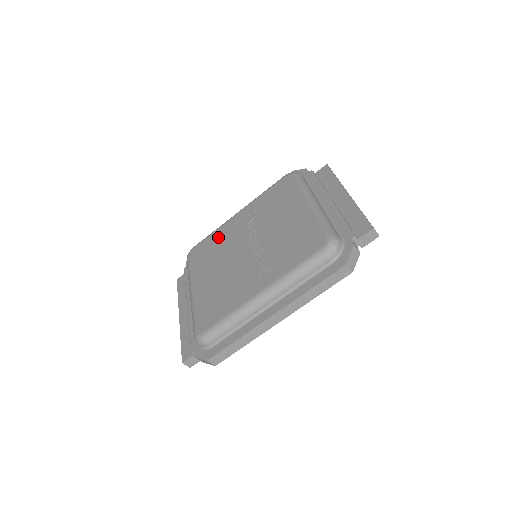
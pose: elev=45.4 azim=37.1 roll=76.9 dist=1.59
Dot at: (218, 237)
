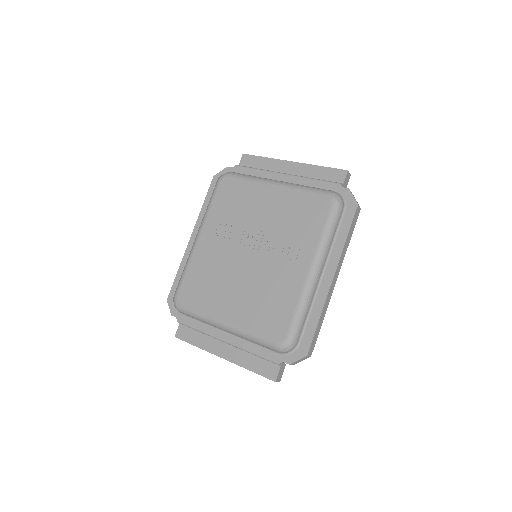
Dot at: (200, 268)
